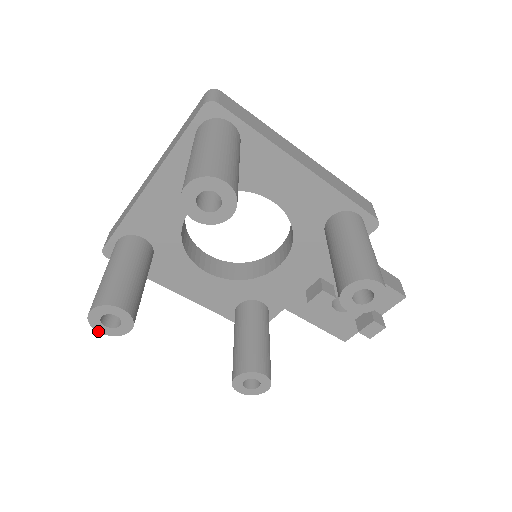
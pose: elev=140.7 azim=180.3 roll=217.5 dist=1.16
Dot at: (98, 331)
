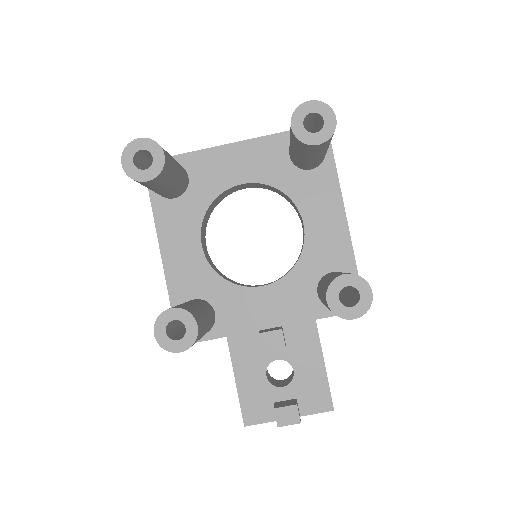
Dot at: (122, 161)
